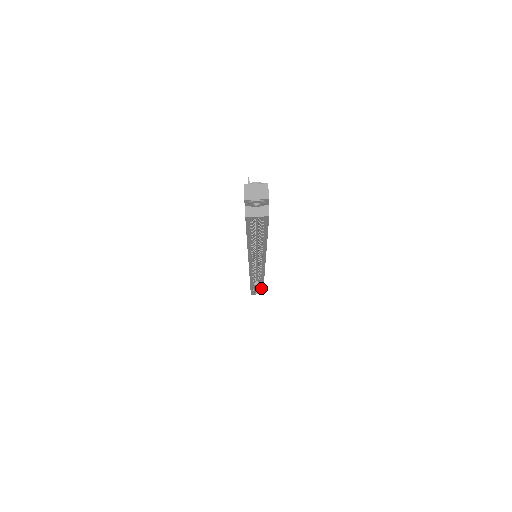
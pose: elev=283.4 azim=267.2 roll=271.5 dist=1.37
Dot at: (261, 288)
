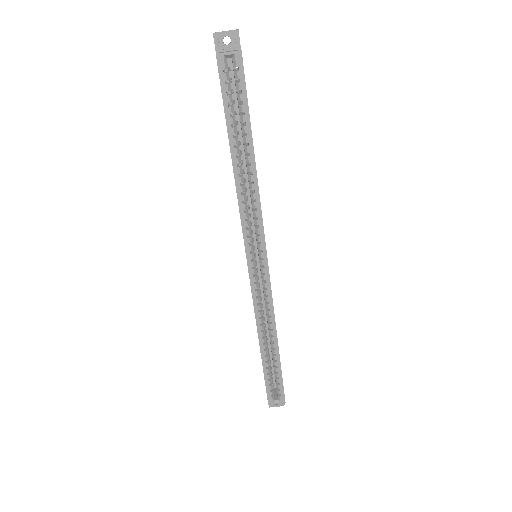
Dot at: (278, 369)
